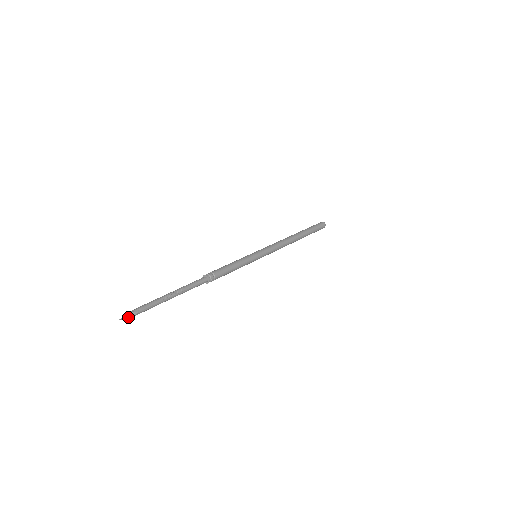
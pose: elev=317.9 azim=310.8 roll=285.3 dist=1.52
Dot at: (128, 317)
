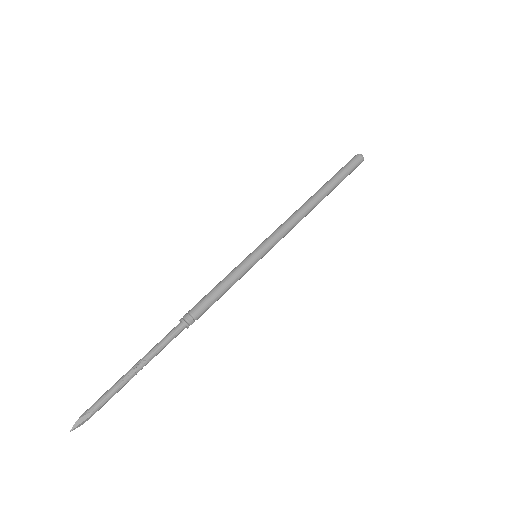
Dot at: (81, 423)
